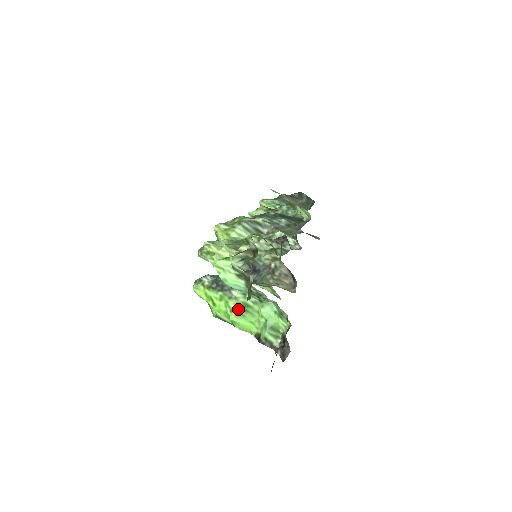
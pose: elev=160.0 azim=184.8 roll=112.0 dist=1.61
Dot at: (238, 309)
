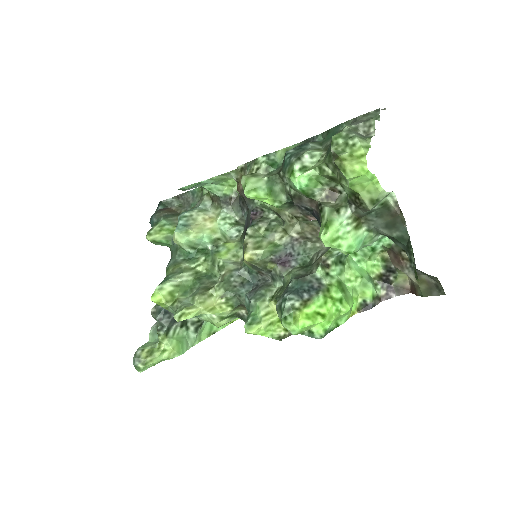
Dot at: (342, 293)
